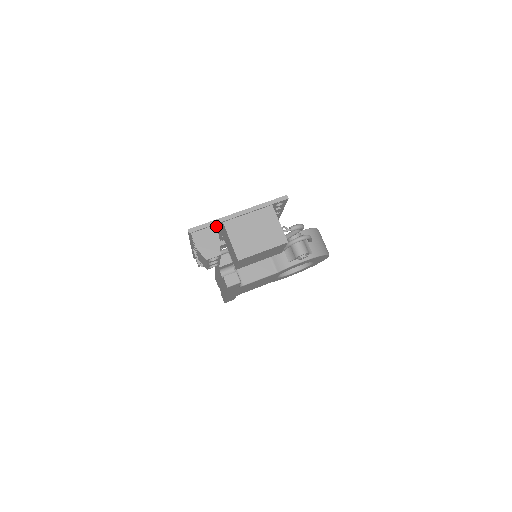
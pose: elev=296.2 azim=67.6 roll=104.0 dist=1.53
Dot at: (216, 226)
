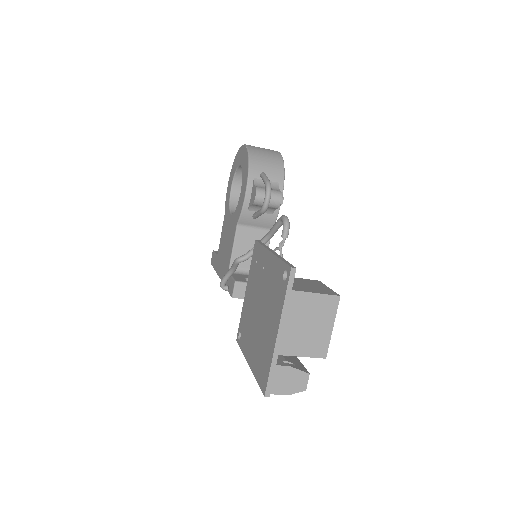
Dot at: occluded
